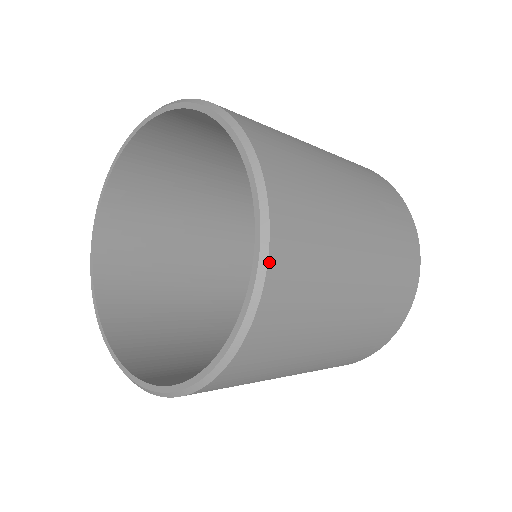
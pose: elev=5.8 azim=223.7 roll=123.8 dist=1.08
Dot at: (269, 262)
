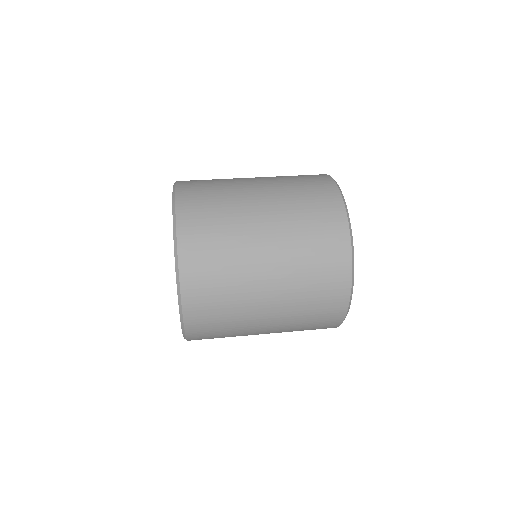
Dot at: occluded
